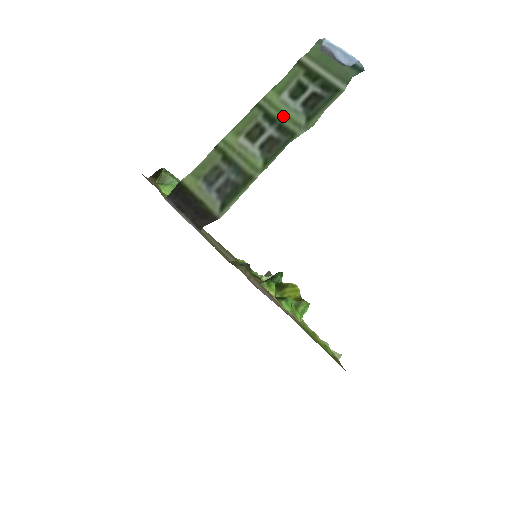
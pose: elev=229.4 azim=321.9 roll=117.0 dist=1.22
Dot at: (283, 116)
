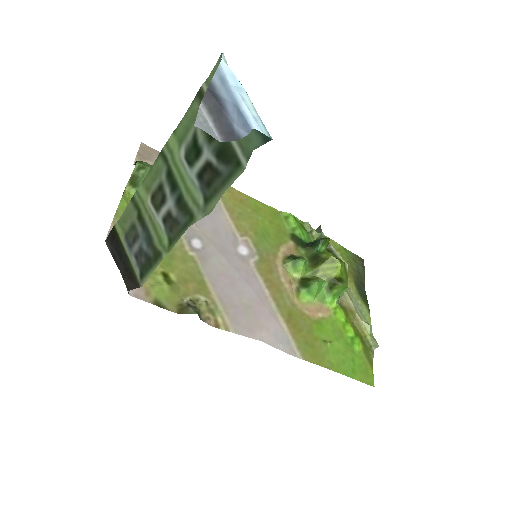
Dot at: (183, 184)
